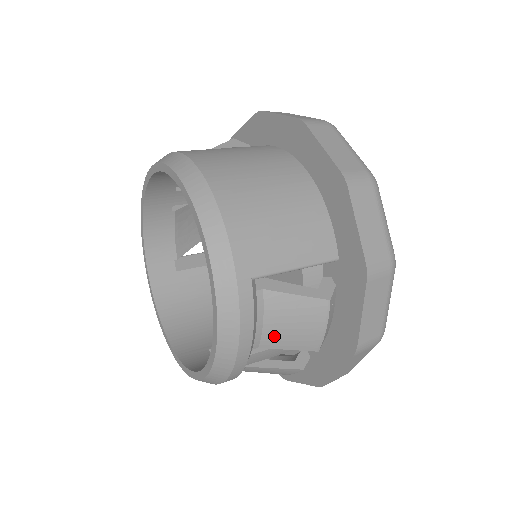
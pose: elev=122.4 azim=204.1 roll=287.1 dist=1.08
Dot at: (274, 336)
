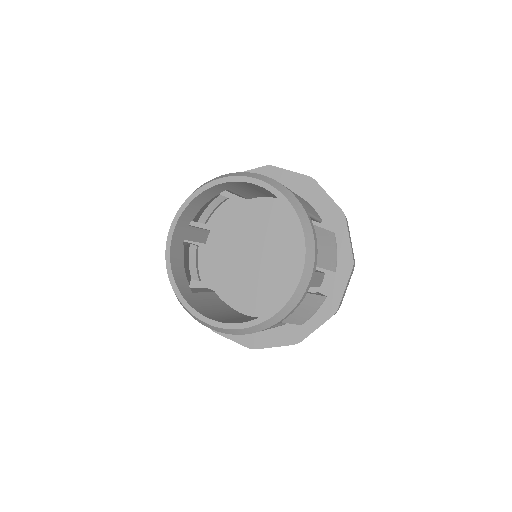
Dot at: (320, 256)
